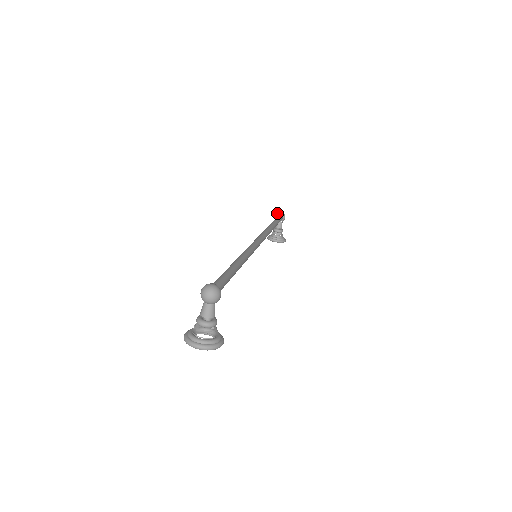
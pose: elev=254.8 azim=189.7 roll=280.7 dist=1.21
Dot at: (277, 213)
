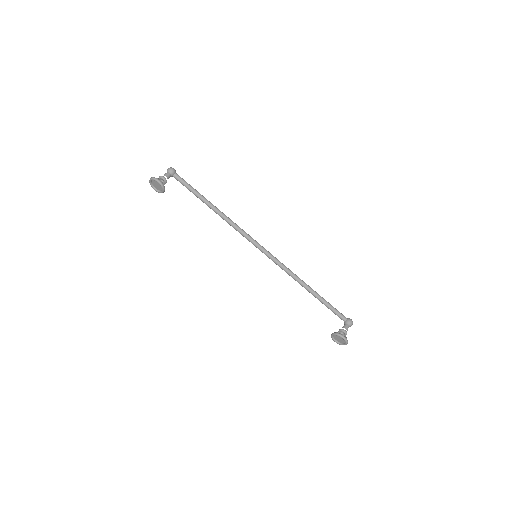
Dot at: occluded
